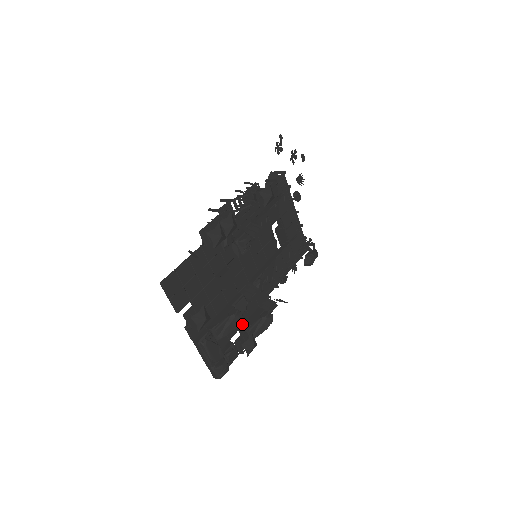
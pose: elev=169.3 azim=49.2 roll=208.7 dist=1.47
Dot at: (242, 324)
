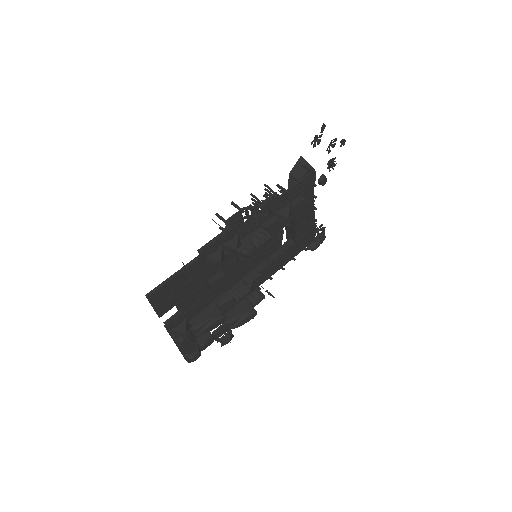
Dot at: (224, 314)
